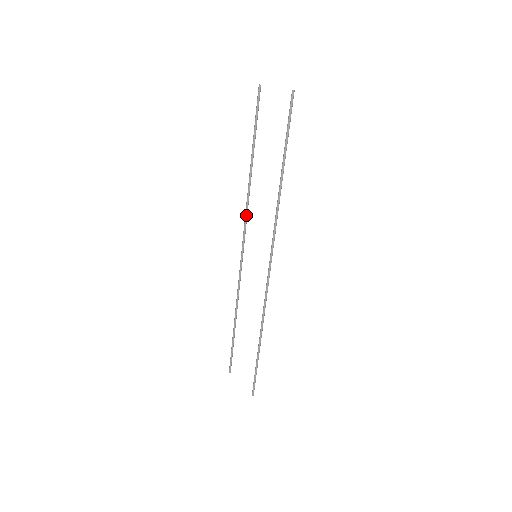
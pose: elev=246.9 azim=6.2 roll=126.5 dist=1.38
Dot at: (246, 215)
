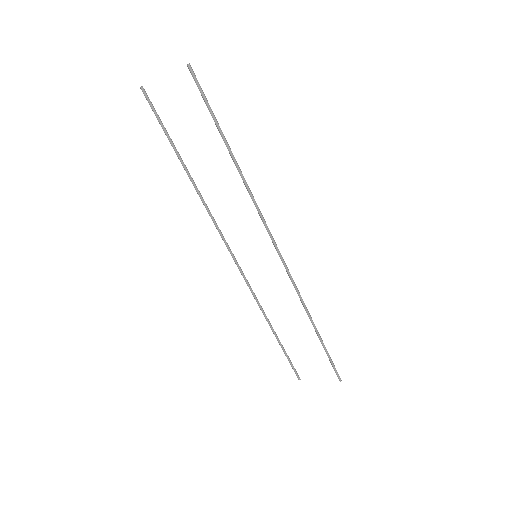
Dot at: (217, 226)
